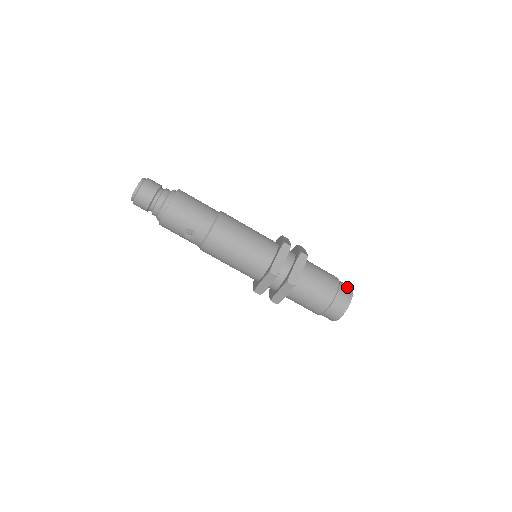
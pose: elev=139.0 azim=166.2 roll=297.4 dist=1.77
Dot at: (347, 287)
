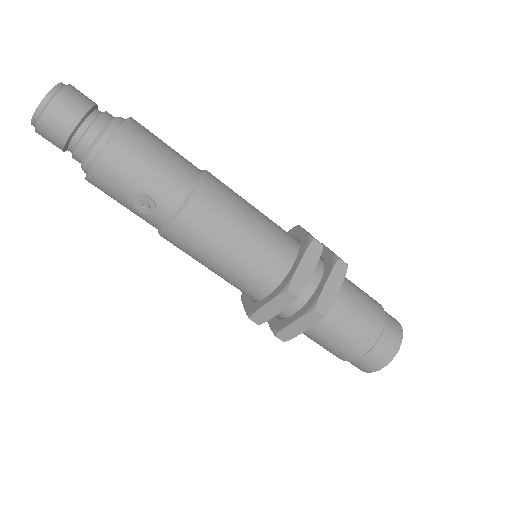
Dot at: (394, 319)
